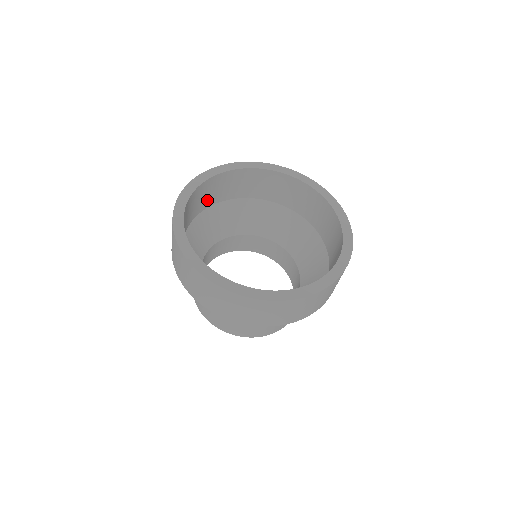
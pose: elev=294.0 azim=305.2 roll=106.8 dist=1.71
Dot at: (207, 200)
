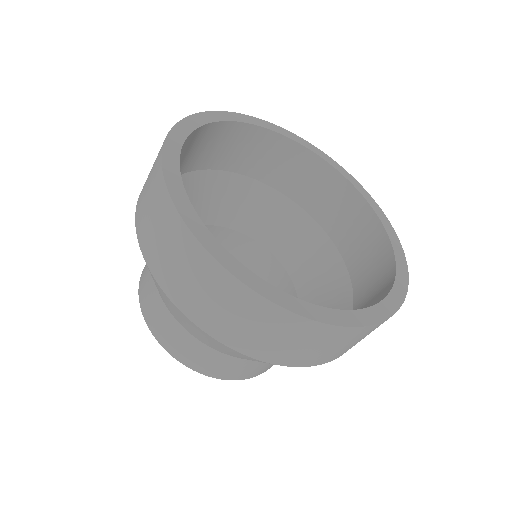
Dot at: (192, 159)
